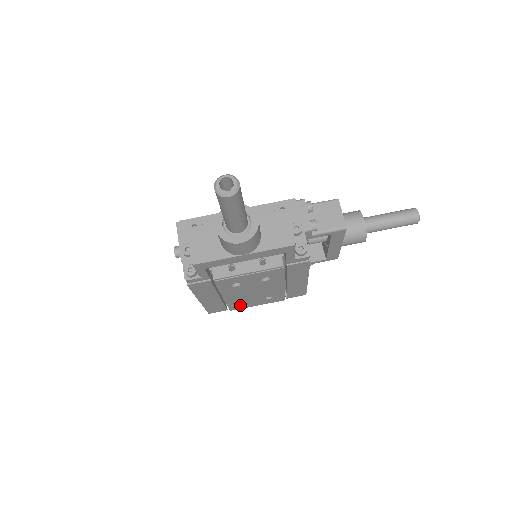
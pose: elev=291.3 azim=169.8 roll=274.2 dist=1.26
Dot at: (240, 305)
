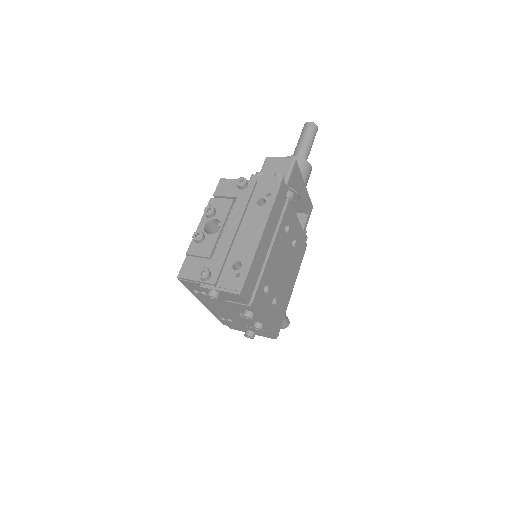
Dot at: (261, 295)
